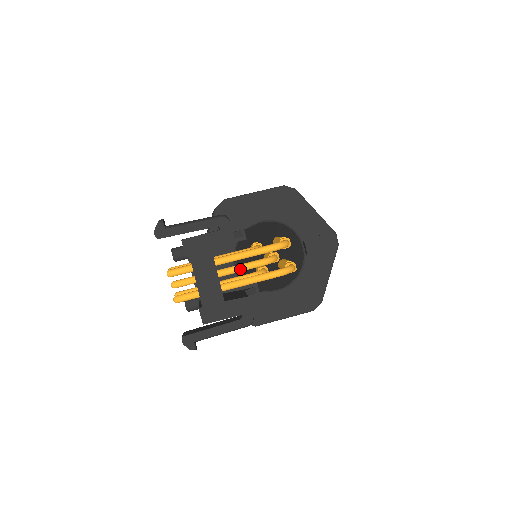
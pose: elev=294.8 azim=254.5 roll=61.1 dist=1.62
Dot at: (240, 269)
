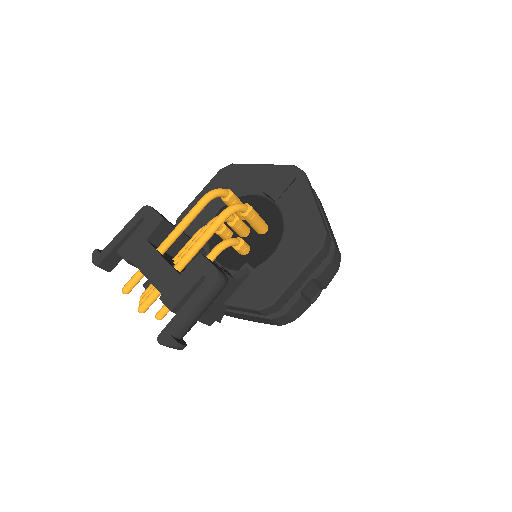
Dot at: occluded
